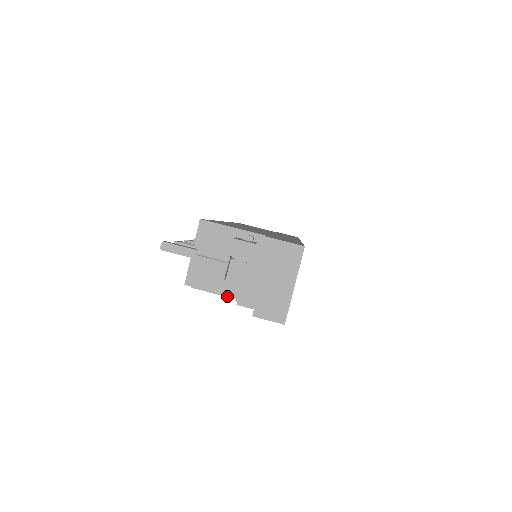
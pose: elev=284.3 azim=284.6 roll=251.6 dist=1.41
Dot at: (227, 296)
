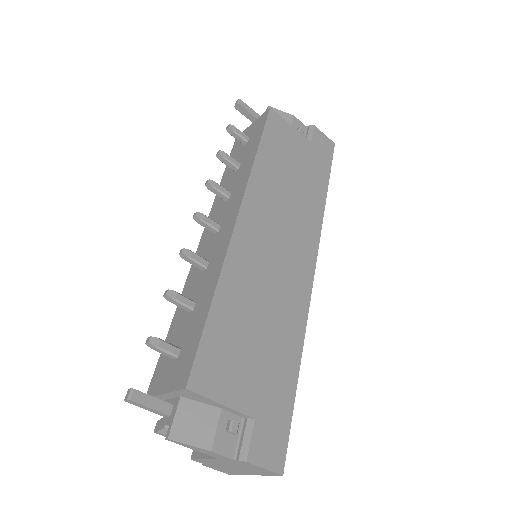
Dot at: occluded
